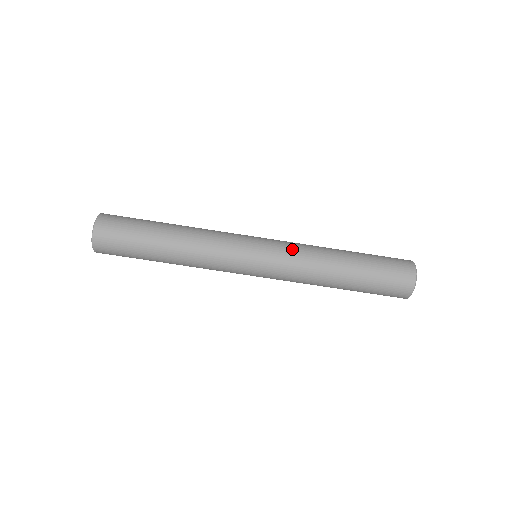
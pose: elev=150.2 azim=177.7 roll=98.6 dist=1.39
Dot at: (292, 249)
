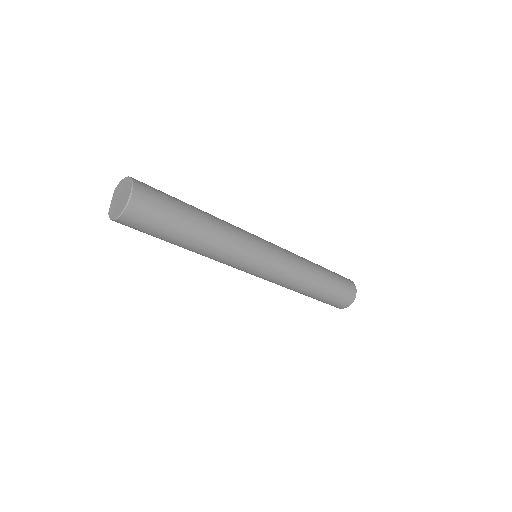
Dot at: (289, 270)
